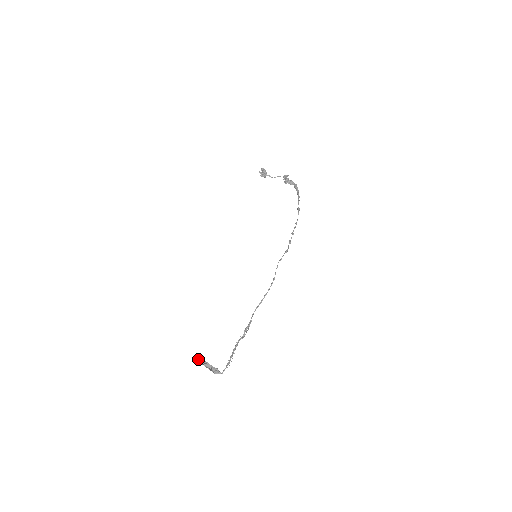
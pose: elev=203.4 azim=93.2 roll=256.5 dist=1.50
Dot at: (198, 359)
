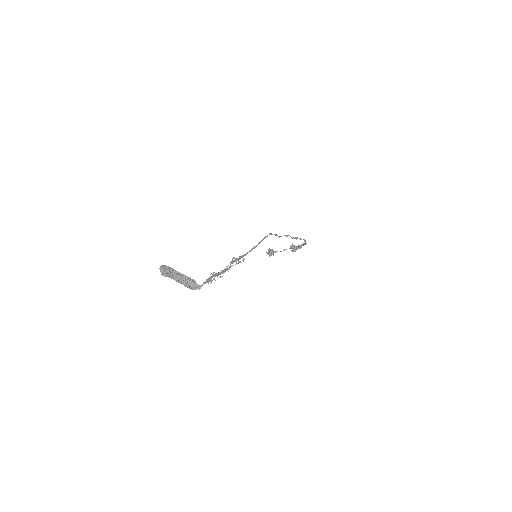
Dot at: (164, 266)
